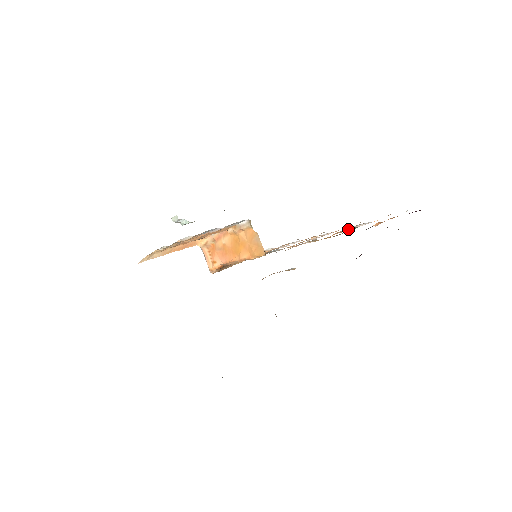
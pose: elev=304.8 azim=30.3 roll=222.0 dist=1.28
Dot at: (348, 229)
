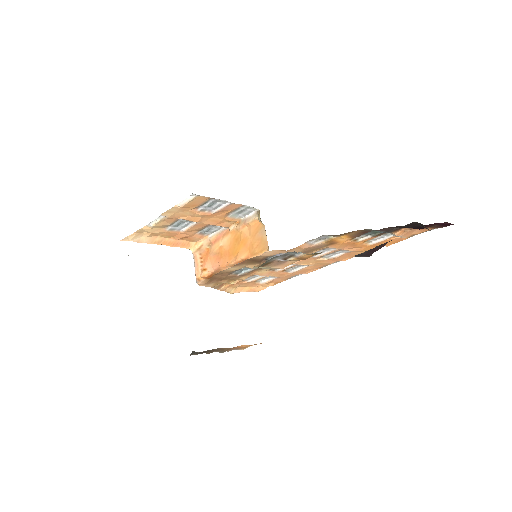
Dot at: (366, 237)
